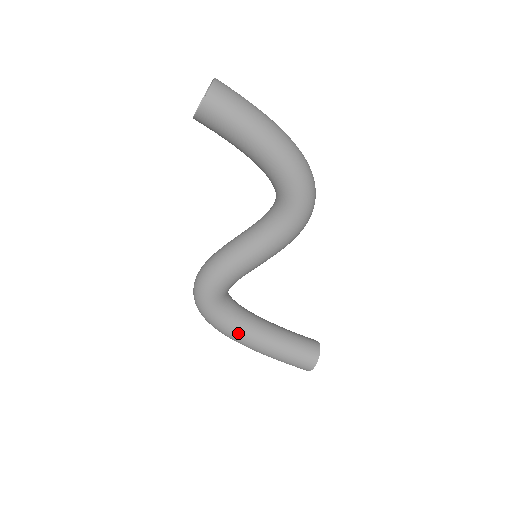
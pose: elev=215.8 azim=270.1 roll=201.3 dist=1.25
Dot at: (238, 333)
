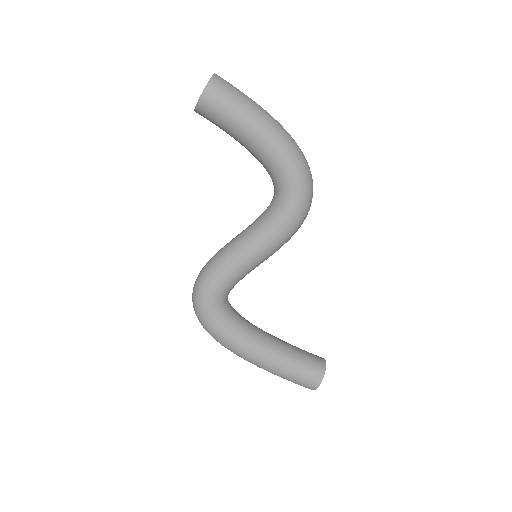
Dot at: (238, 342)
